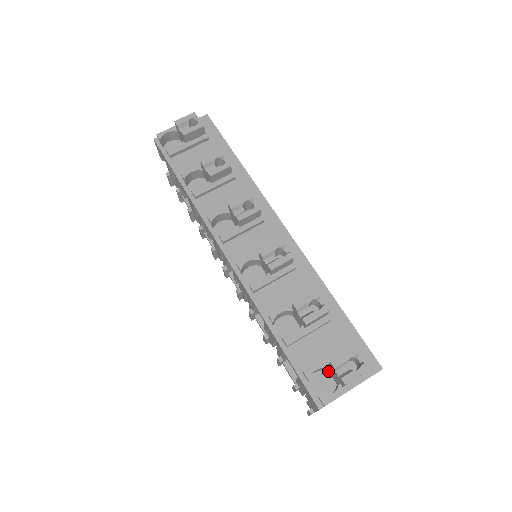
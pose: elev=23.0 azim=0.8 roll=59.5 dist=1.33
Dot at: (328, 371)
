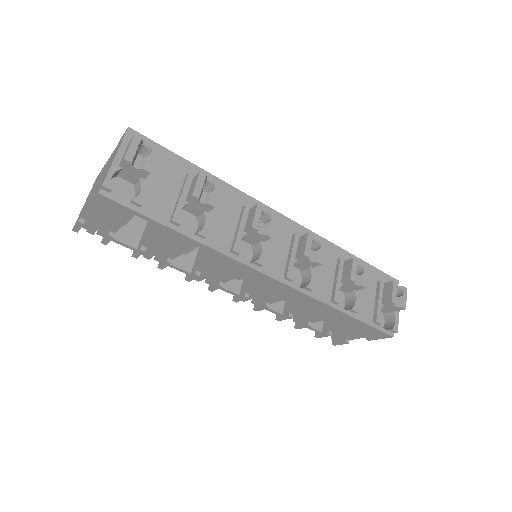
Dot at: occluded
